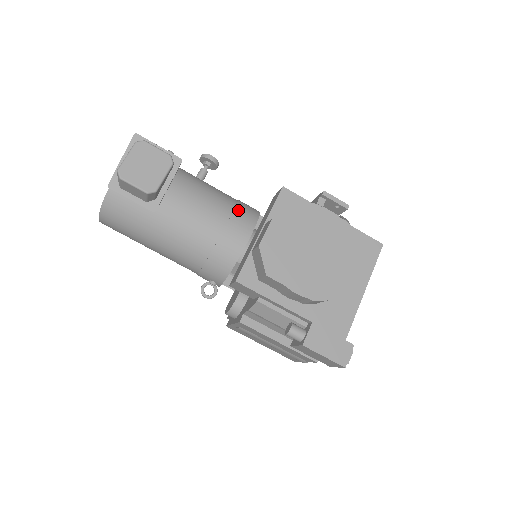
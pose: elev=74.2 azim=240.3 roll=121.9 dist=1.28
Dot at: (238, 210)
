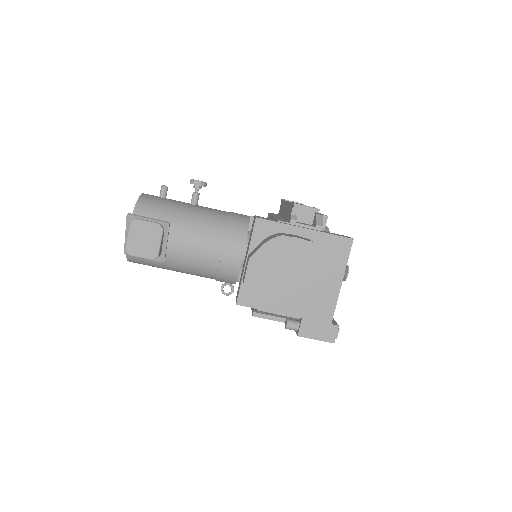
Dot at: (229, 233)
